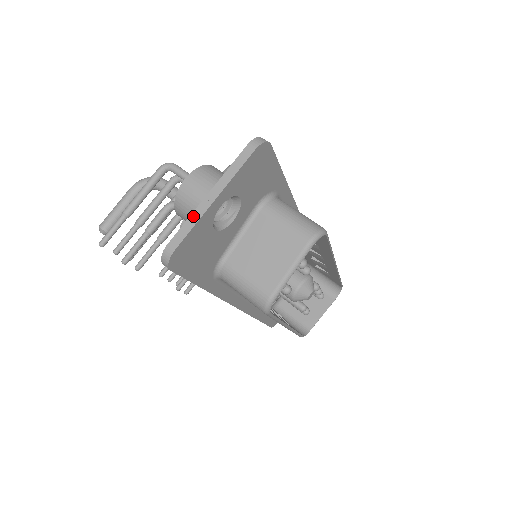
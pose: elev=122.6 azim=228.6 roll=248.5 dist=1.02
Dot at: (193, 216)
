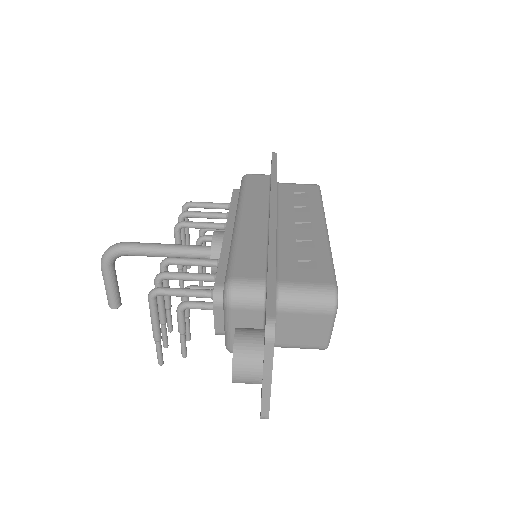
Dot at: (264, 397)
